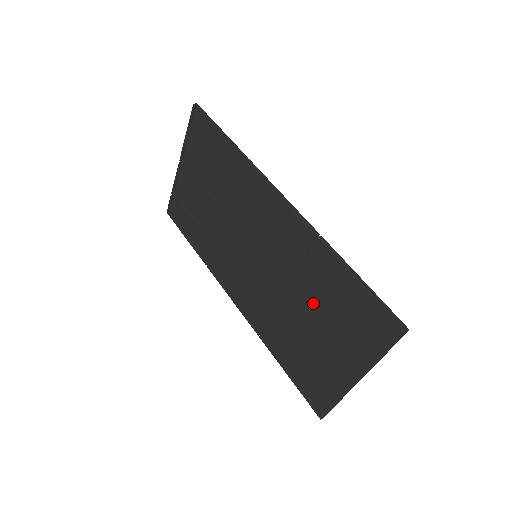
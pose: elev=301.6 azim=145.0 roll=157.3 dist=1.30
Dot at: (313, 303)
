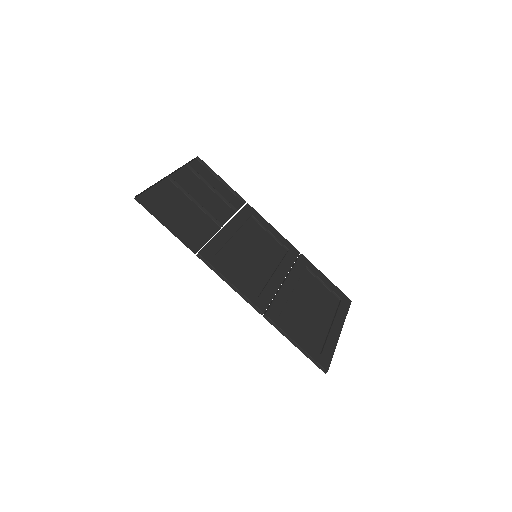
Dot at: (294, 307)
